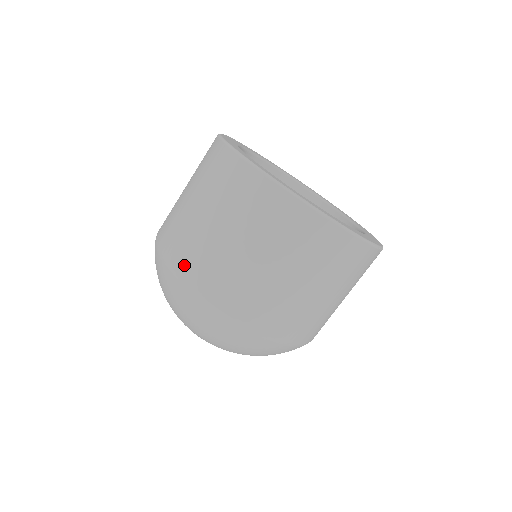
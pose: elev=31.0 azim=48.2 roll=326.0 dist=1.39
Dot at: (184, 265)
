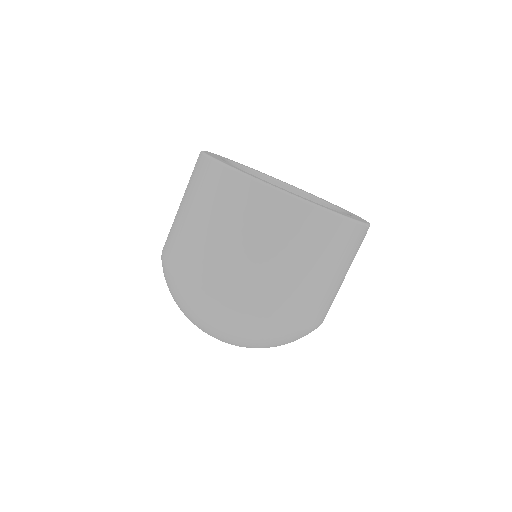
Dot at: (189, 272)
